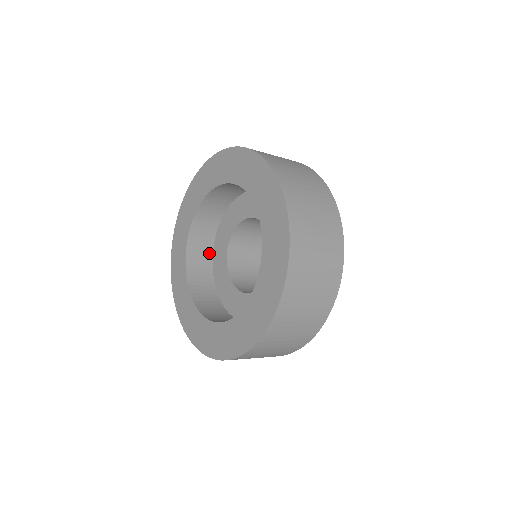
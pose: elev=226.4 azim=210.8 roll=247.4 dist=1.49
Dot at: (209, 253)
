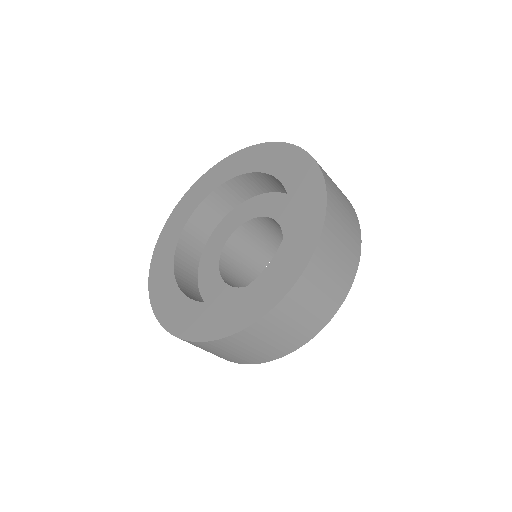
Dot at: (200, 249)
